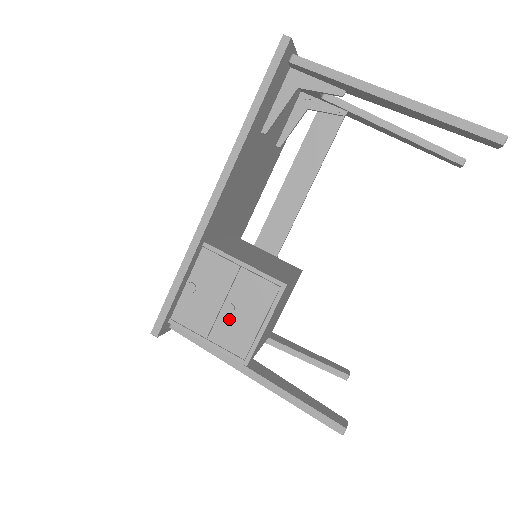
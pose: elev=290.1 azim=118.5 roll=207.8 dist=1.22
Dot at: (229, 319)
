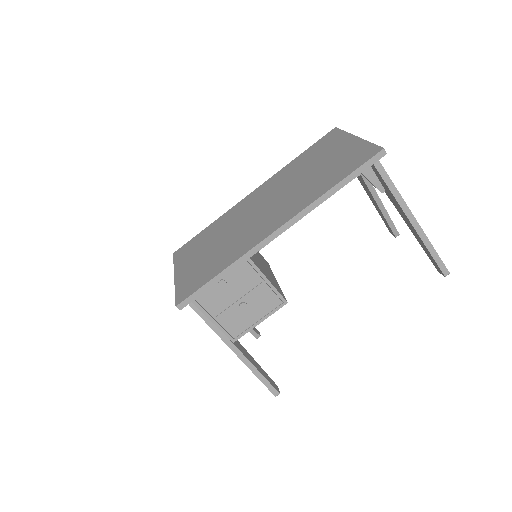
Dot at: (237, 311)
